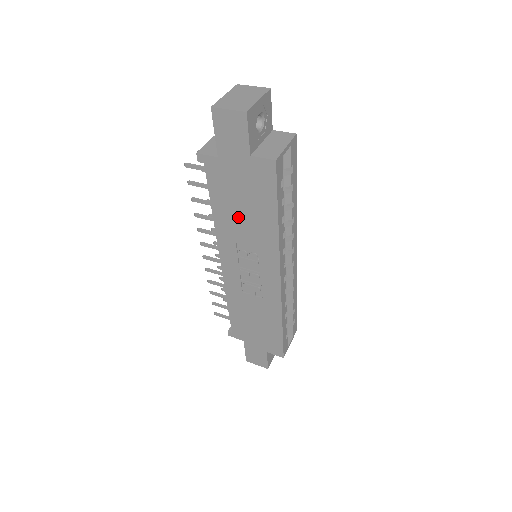
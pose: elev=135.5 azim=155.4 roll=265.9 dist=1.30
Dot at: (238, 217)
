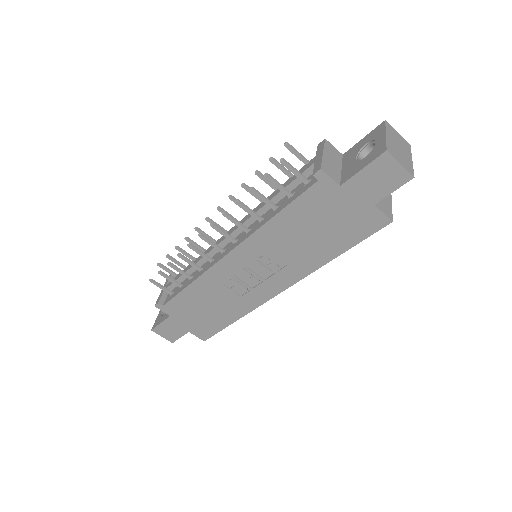
Dot at: (298, 235)
